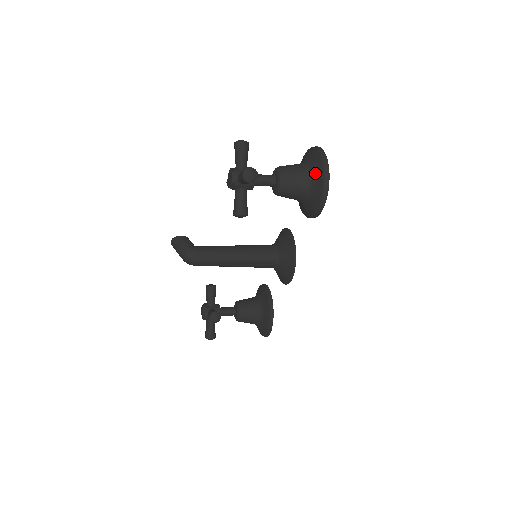
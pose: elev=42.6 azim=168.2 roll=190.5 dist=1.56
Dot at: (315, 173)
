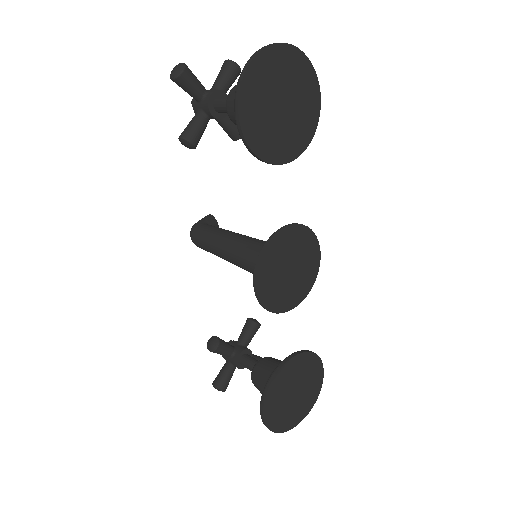
Dot at: occluded
